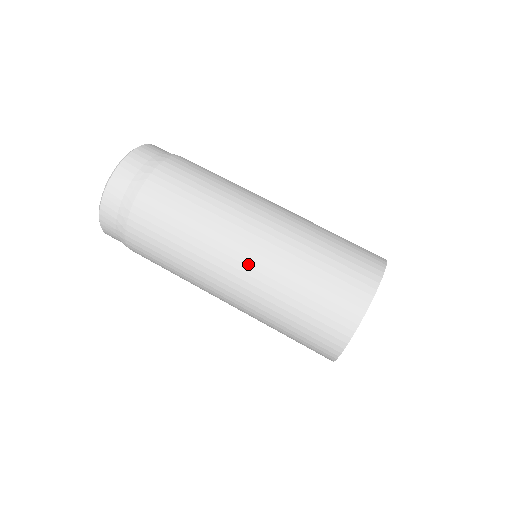
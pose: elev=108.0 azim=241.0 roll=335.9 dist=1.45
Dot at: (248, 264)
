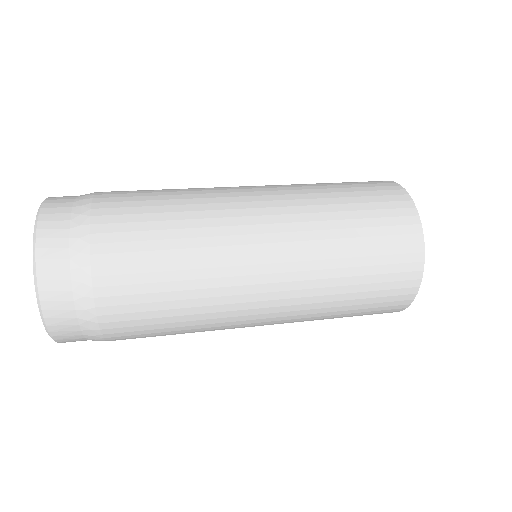
Dot at: (280, 270)
